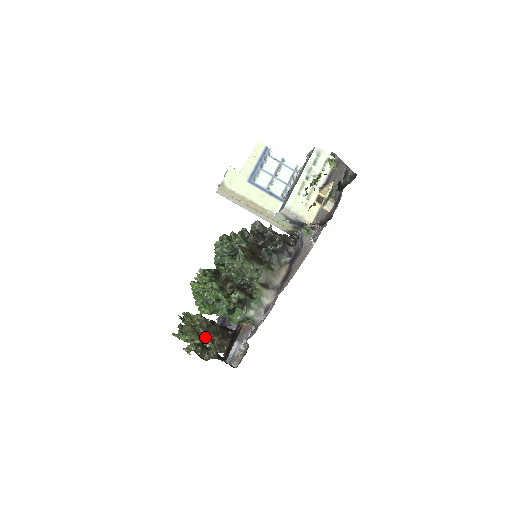
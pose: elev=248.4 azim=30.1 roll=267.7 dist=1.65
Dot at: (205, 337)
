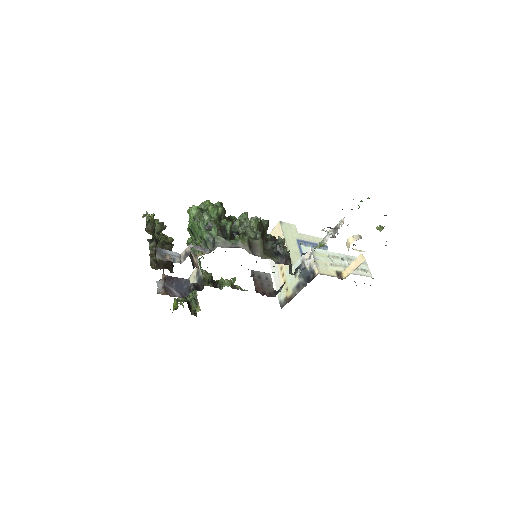
Dot at: occluded
